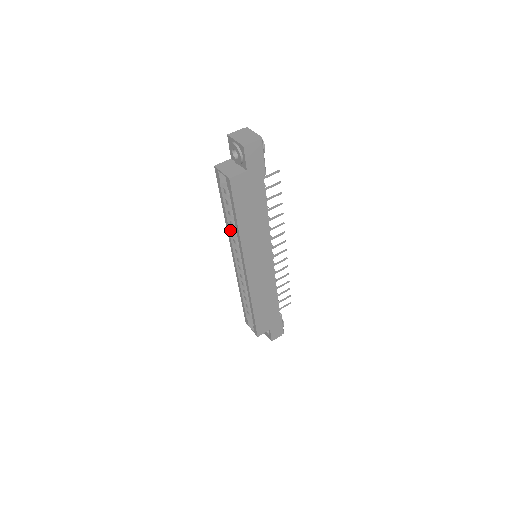
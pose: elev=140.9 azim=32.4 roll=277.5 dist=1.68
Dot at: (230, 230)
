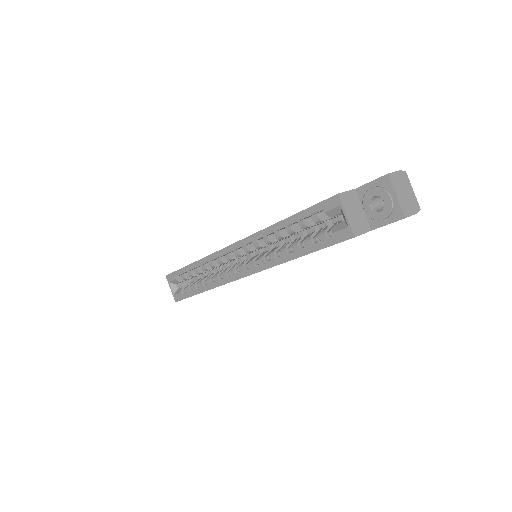
Dot at: (265, 235)
